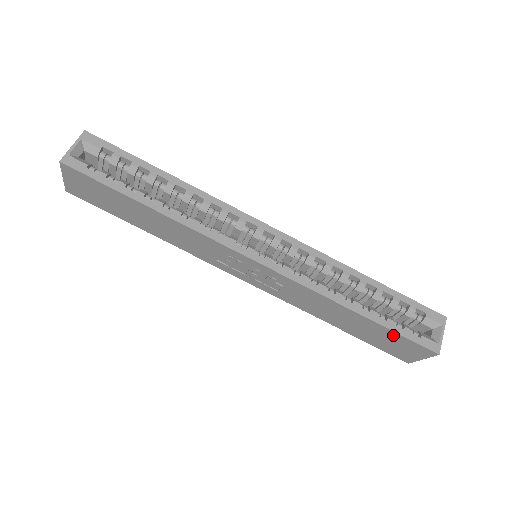
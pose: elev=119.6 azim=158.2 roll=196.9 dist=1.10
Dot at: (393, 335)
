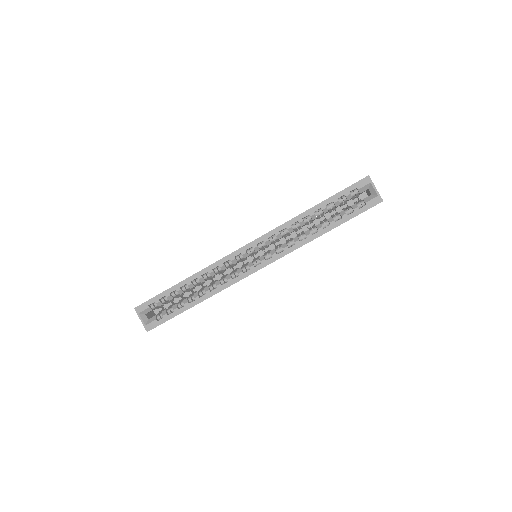
Dot at: occluded
